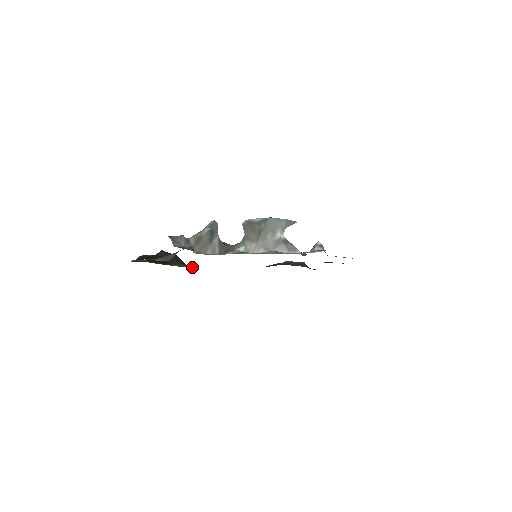
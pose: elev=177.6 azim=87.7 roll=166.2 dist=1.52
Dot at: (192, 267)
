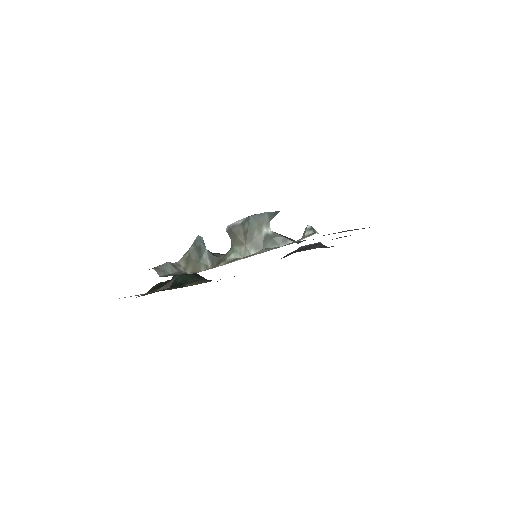
Dot at: (208, 281)
